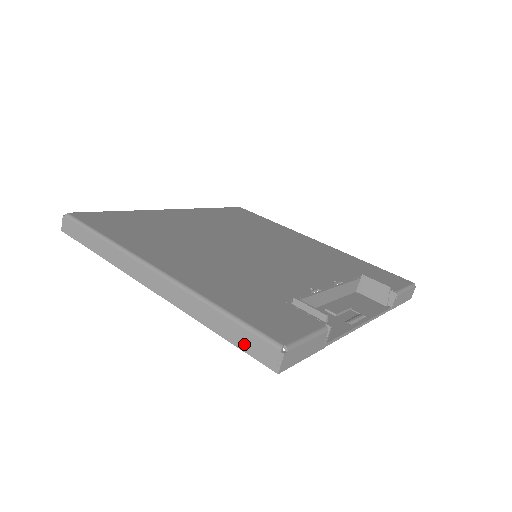
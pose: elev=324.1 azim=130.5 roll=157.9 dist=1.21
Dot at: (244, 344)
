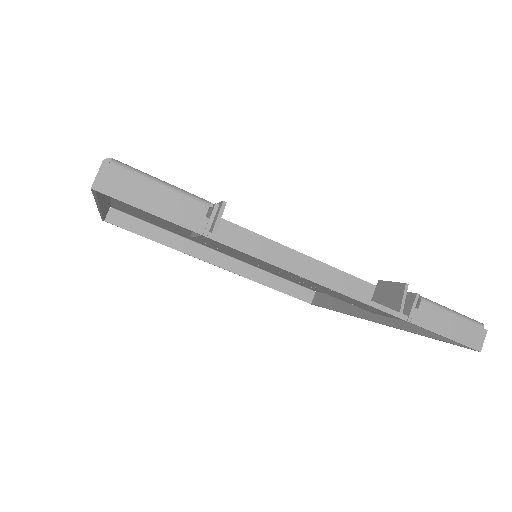
Dot at: occluded
